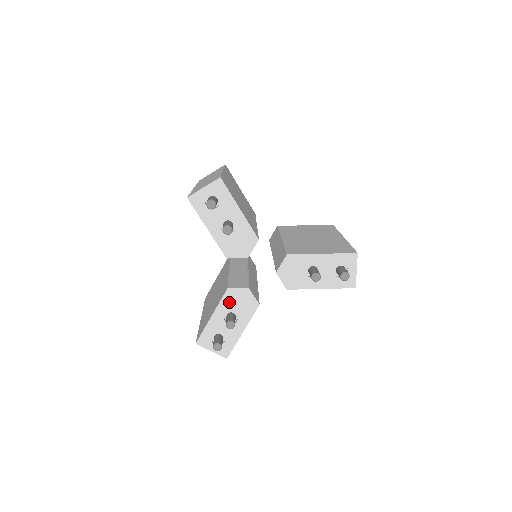
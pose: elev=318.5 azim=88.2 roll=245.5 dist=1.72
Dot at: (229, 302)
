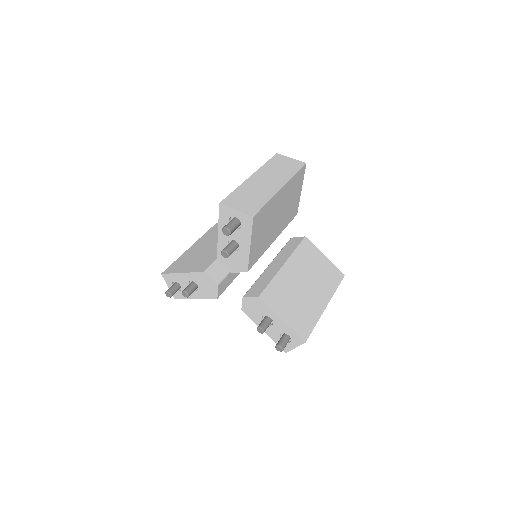
Dot at: (199, 278)
